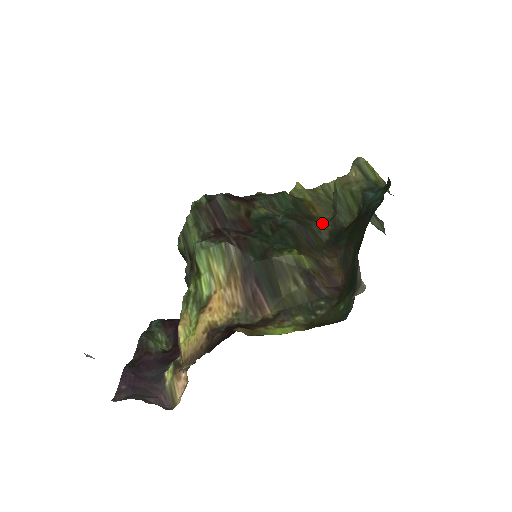
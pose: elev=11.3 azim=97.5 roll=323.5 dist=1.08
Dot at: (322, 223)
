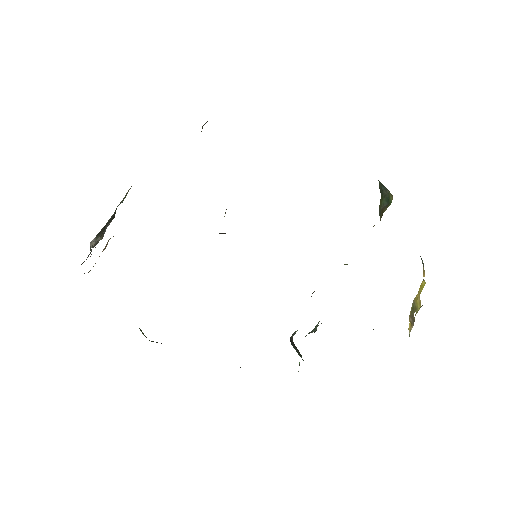
Dot at: occluded
